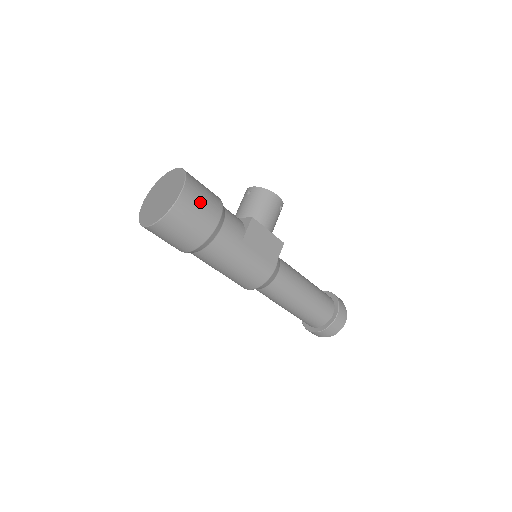
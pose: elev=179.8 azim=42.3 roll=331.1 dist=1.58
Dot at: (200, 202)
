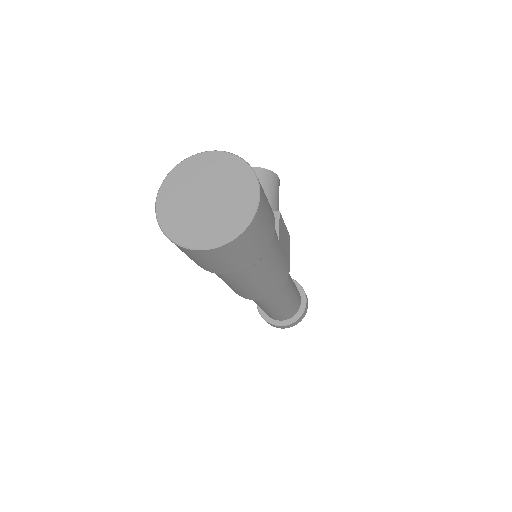
Dot at: (267, 203)
